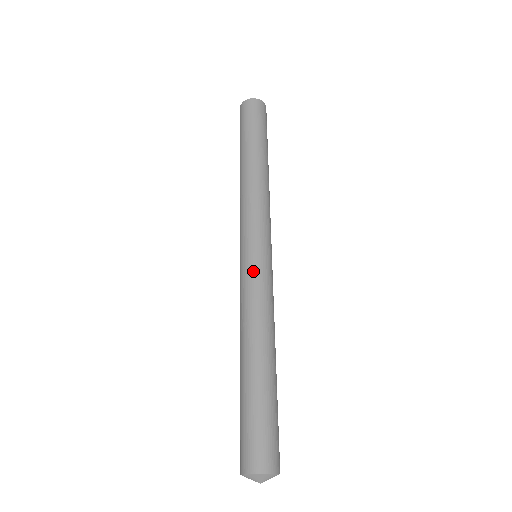
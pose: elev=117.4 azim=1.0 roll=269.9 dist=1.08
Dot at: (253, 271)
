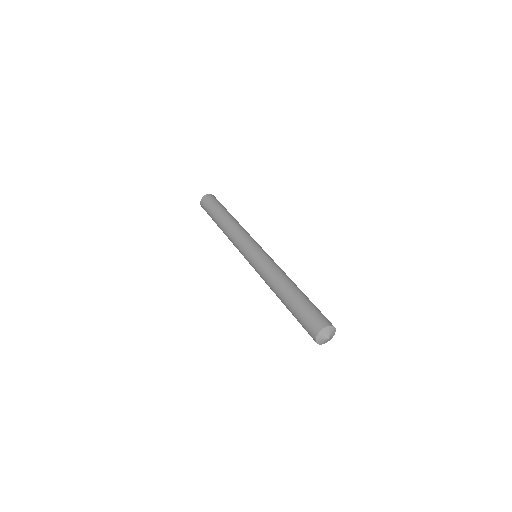
Dot at: (255, 262)
